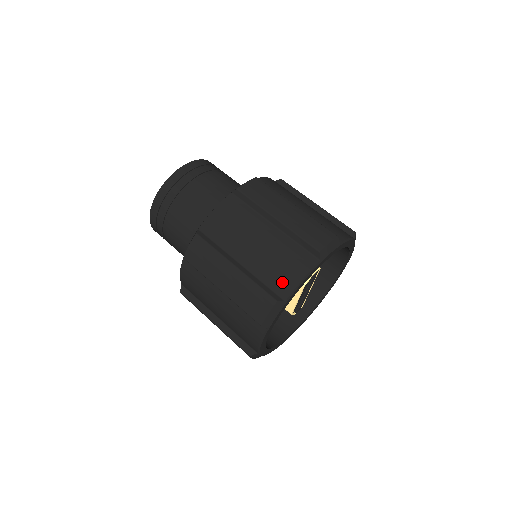
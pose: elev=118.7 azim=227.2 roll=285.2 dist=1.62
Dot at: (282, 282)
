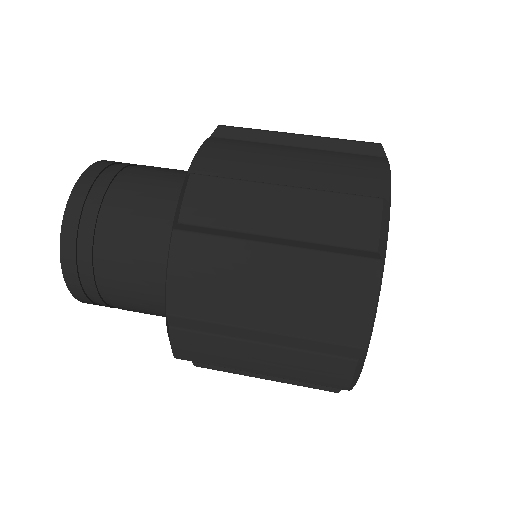
Dot at: (366, 183)
